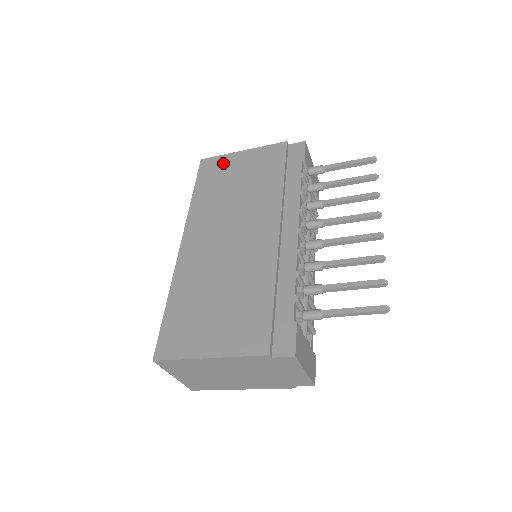
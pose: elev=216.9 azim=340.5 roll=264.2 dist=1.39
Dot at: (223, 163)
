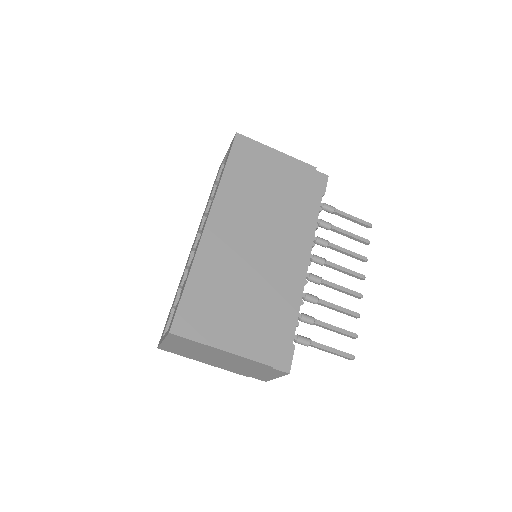
Dot at: (258, 152)
